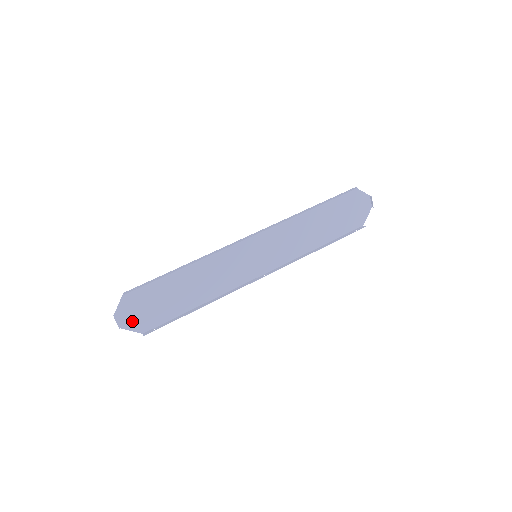
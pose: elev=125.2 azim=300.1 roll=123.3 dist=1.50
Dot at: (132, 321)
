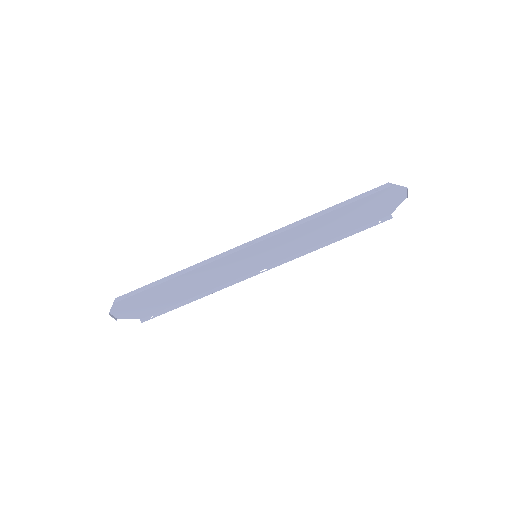
Dot at: (128, 313)
